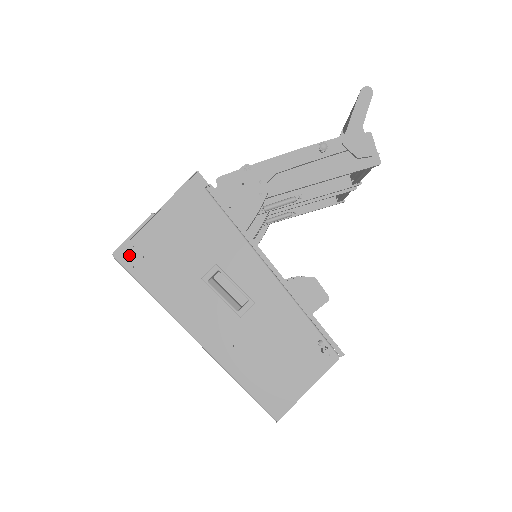
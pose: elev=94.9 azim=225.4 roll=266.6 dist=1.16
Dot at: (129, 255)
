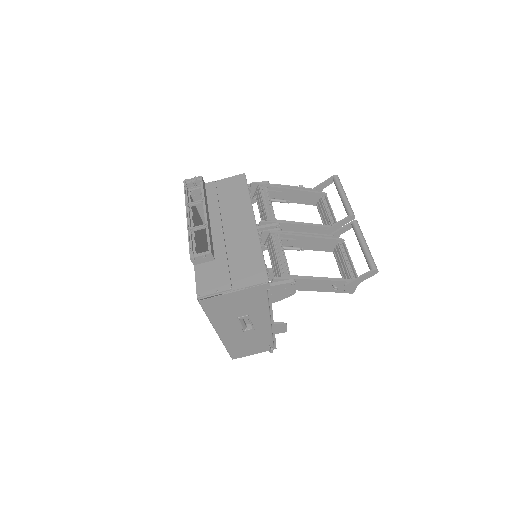
Dot at: (207, 302)
